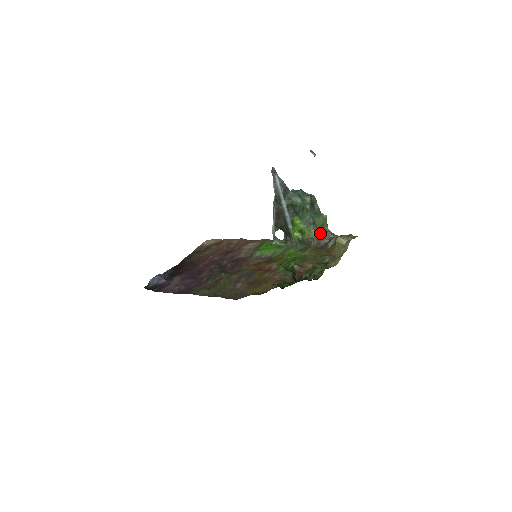
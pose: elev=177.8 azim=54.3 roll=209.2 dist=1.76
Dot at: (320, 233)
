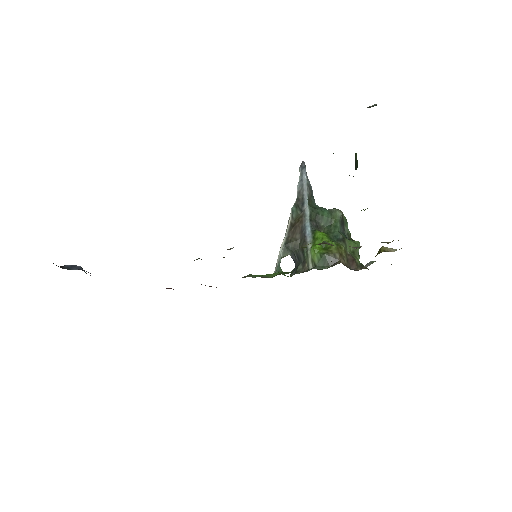
Dot at: (351, 256)
